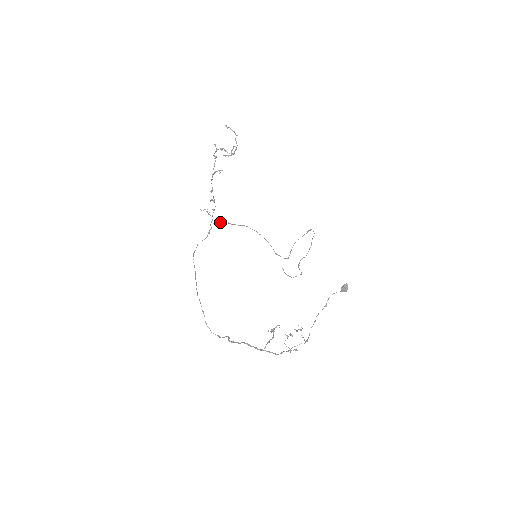
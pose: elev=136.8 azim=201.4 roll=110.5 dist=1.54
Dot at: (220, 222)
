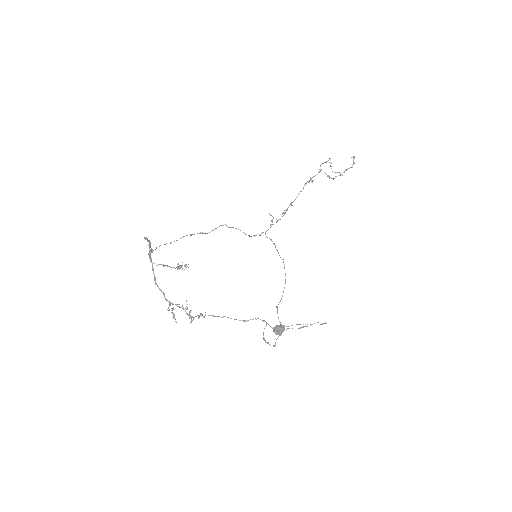
Dot at: (271, 239)
